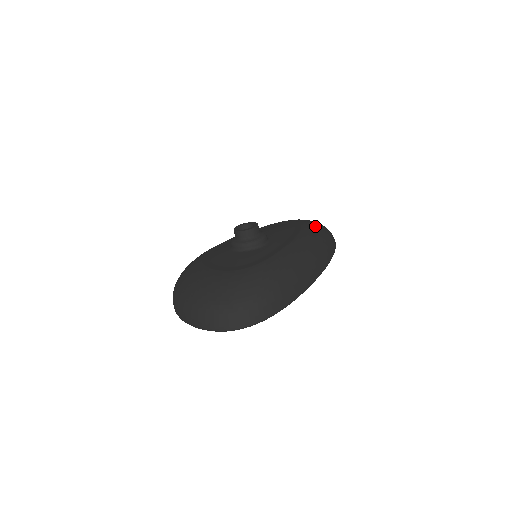
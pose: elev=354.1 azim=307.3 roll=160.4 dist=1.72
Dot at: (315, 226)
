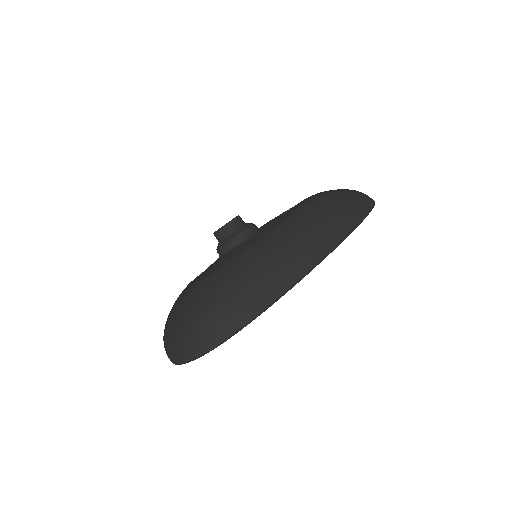
Dot at: (329, 193)
